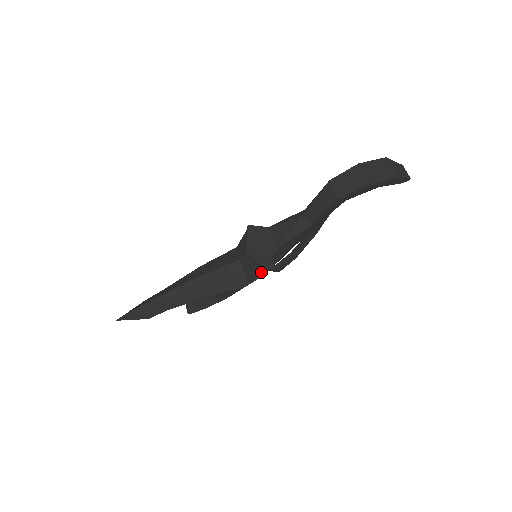
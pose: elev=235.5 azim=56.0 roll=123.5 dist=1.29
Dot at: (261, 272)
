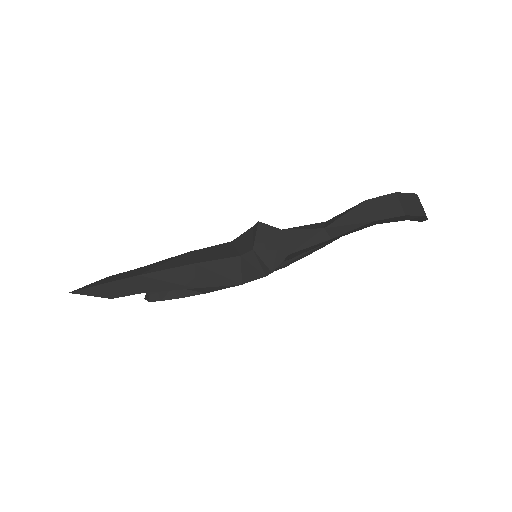
Dot at: (265, 275)
